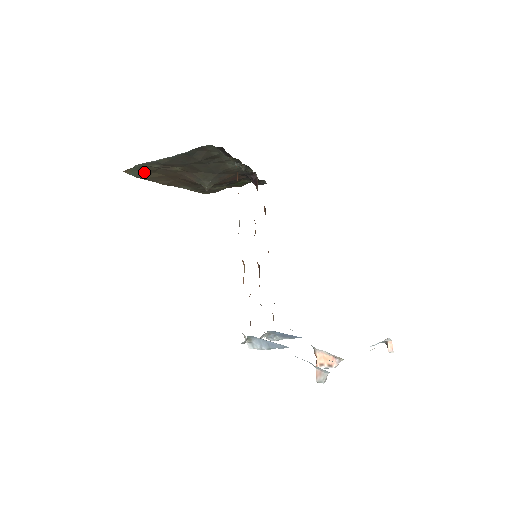
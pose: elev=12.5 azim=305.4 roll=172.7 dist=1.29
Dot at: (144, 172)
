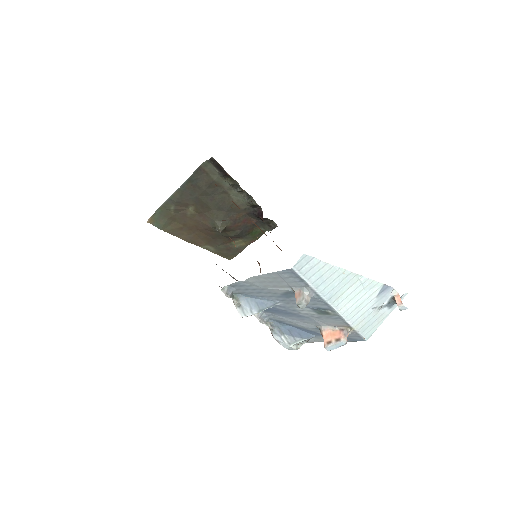
Dot at: (165, 221)
